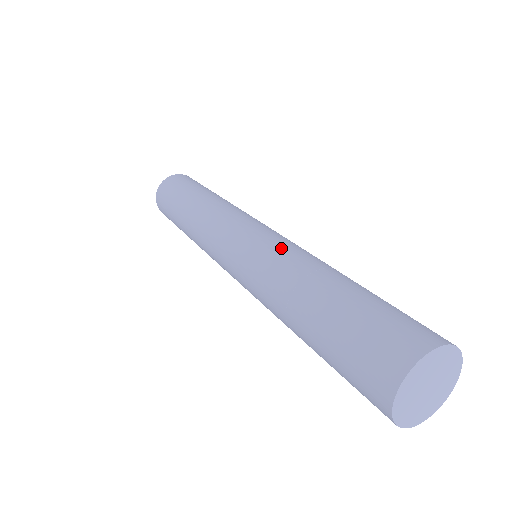
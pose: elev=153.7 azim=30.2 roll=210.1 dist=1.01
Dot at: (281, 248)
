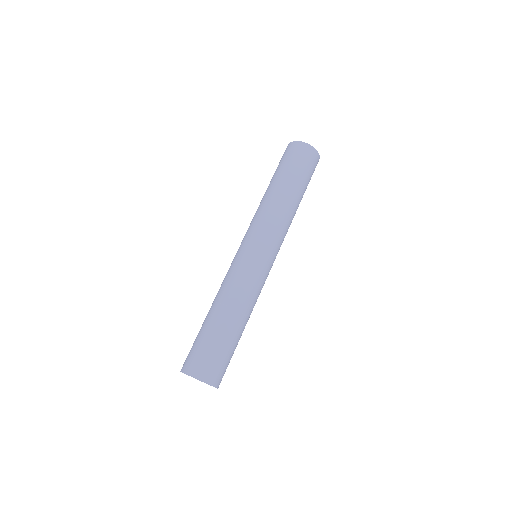
Dot at: (257, 286)
